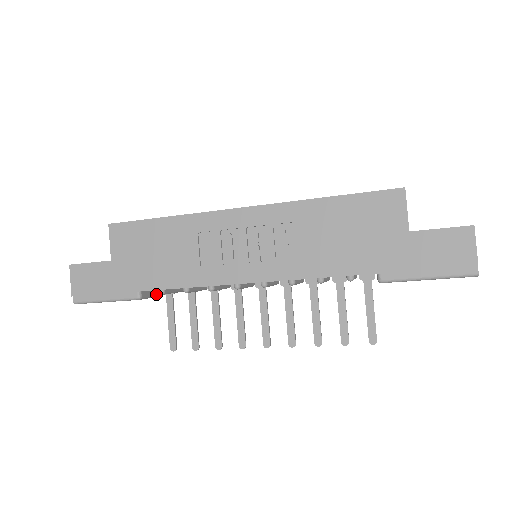
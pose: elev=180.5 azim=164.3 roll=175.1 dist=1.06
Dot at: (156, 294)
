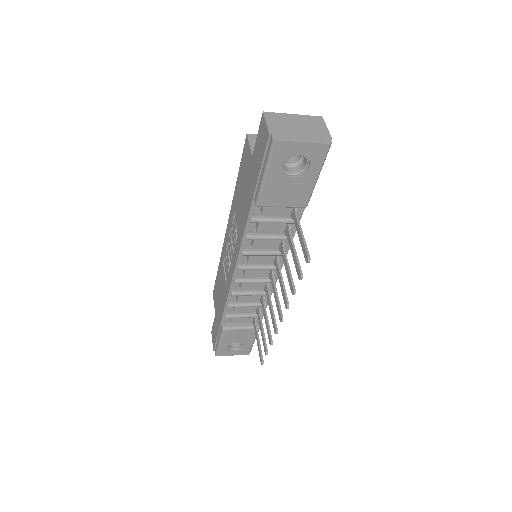
Dot at: (246, 326)
